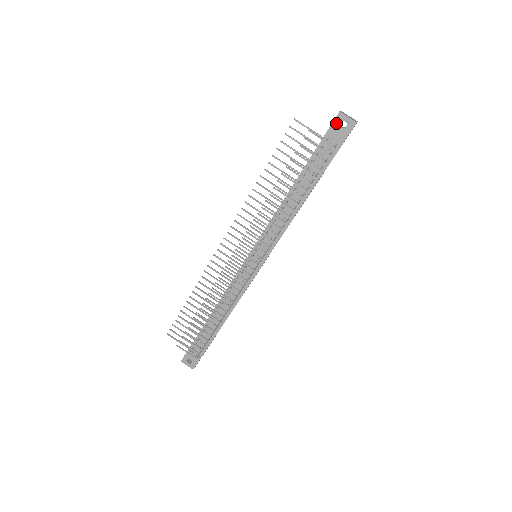
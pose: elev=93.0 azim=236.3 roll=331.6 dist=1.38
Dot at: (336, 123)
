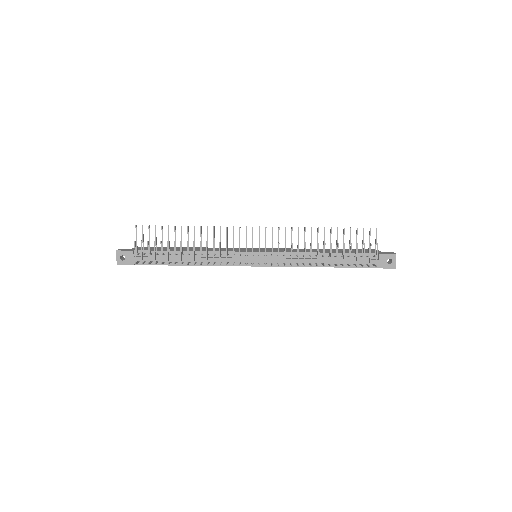
Dot at: (388, 256)
